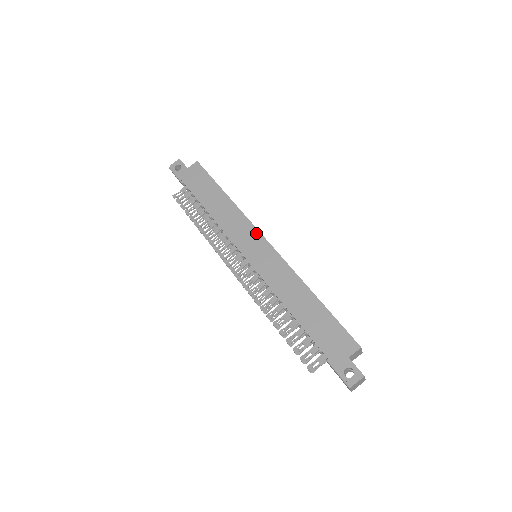
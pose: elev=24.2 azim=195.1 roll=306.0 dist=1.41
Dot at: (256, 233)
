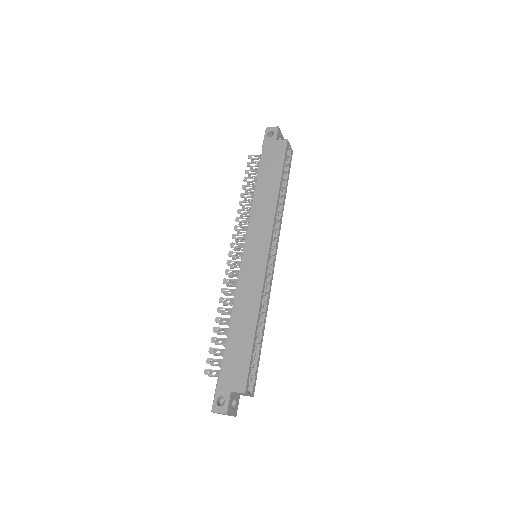
Dot at: (268, 239)
